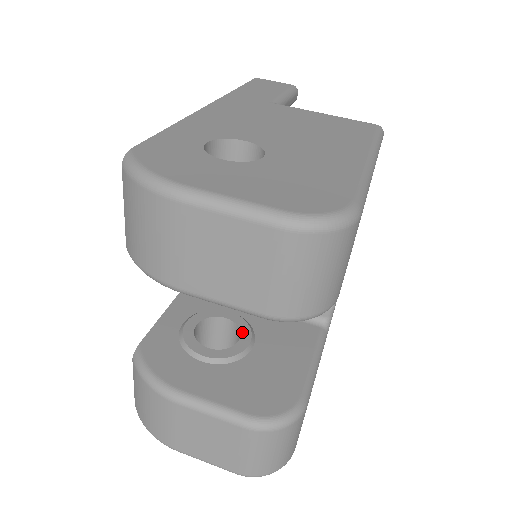
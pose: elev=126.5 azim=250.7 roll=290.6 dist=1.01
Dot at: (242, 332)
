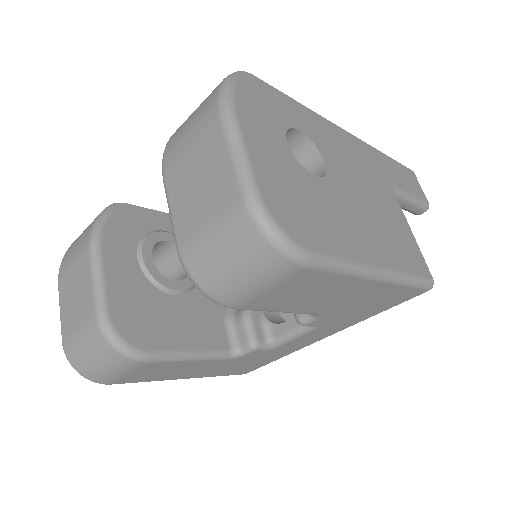
Dot at: (184, 280)
